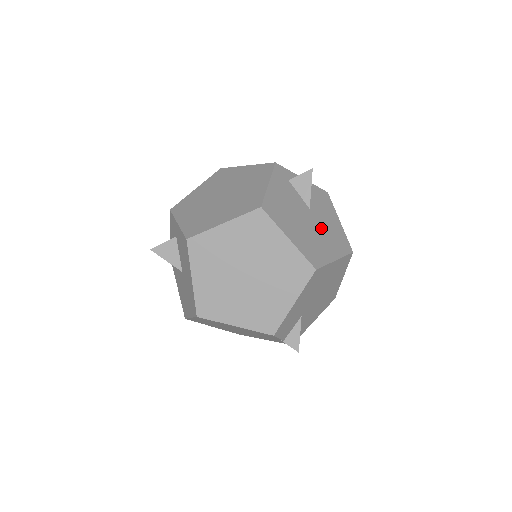
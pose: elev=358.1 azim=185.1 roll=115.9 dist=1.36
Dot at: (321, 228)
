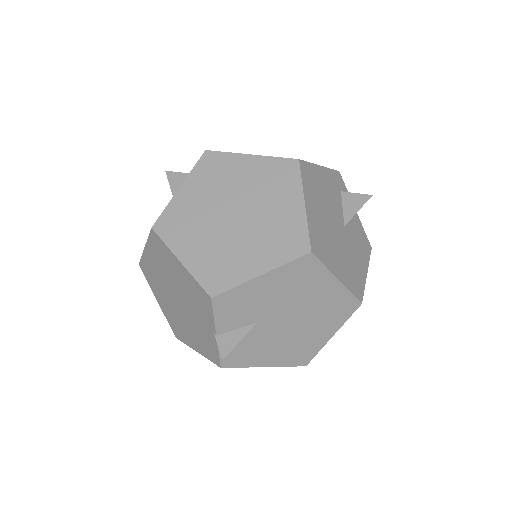
Dot at: (344, 248)
